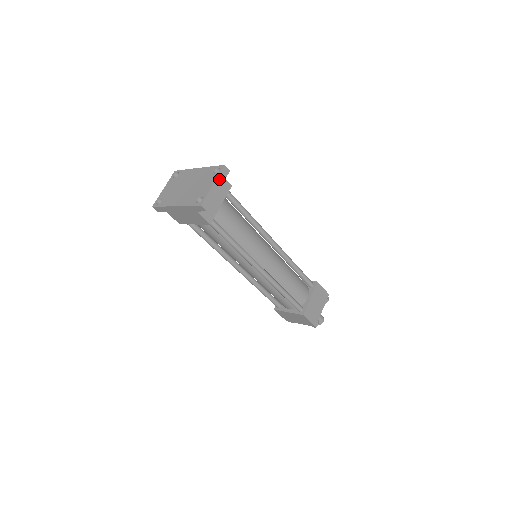
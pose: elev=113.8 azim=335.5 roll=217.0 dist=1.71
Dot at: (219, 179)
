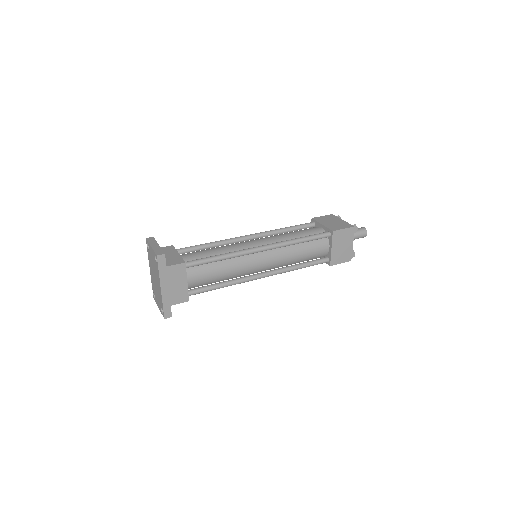
Dot at: (151, 243)
